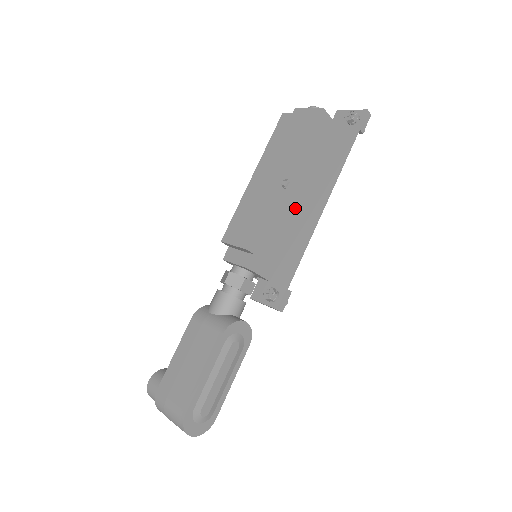
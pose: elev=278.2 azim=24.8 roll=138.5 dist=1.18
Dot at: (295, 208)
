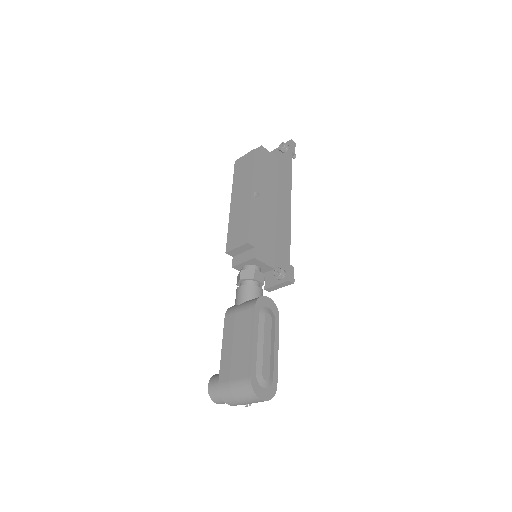
Dot at: (270, 213)
